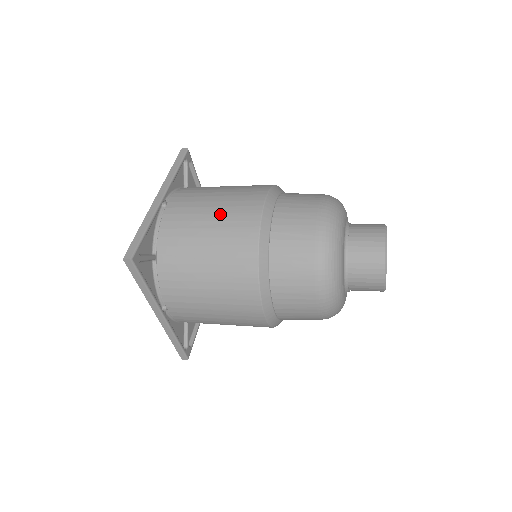
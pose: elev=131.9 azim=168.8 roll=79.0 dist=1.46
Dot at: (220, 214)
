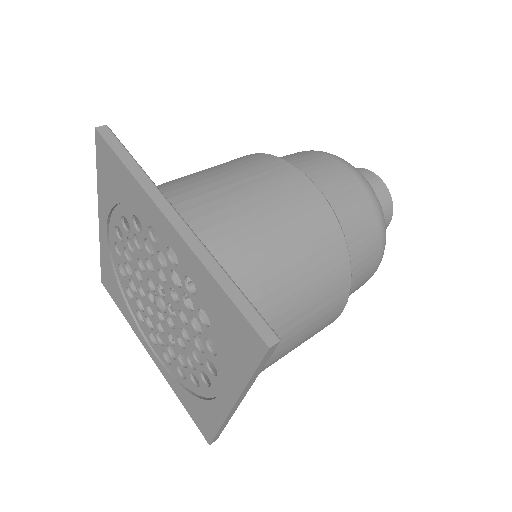
Dot at: (278, 213)
